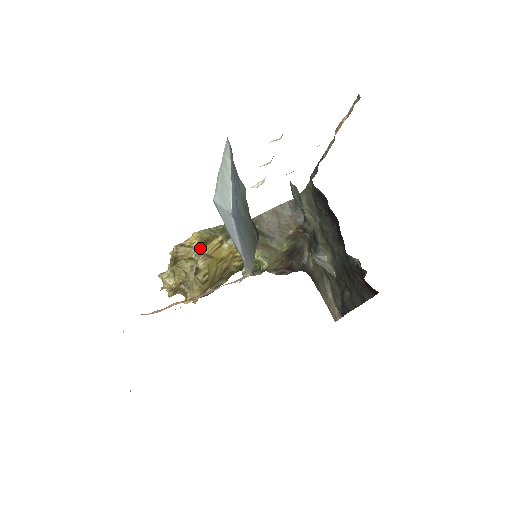
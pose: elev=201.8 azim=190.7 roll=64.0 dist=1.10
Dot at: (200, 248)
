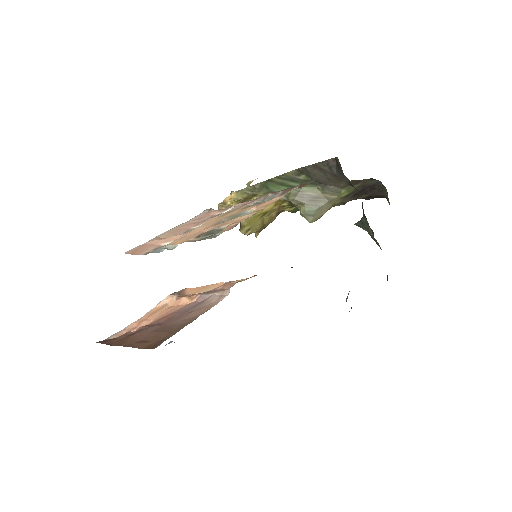
Dot at: occluded
